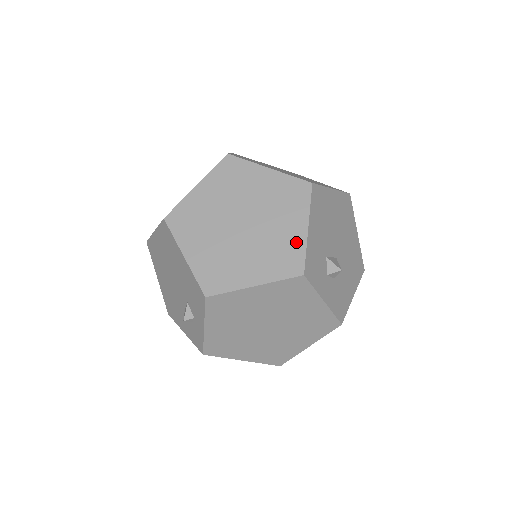
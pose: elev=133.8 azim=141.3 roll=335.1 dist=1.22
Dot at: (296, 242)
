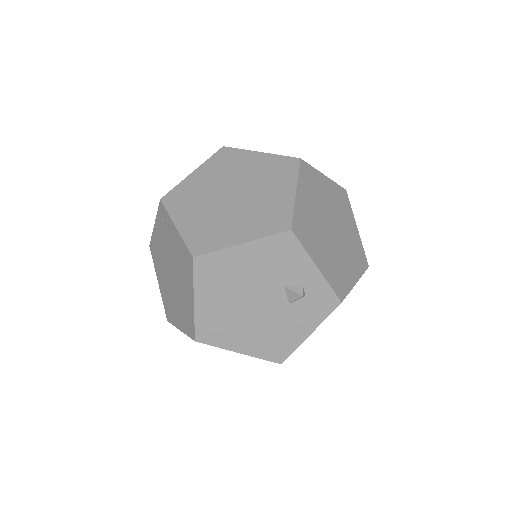
Dot at: (269, 160)
